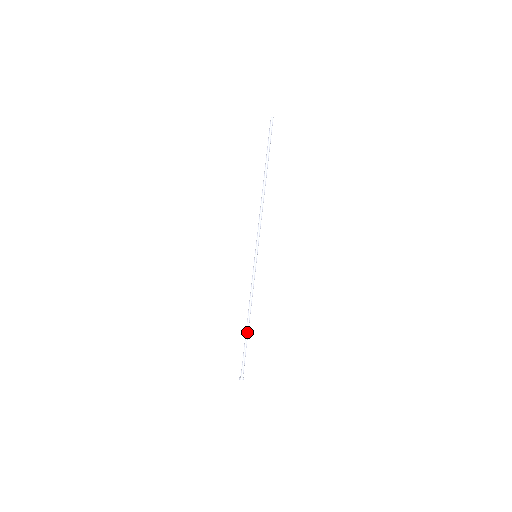
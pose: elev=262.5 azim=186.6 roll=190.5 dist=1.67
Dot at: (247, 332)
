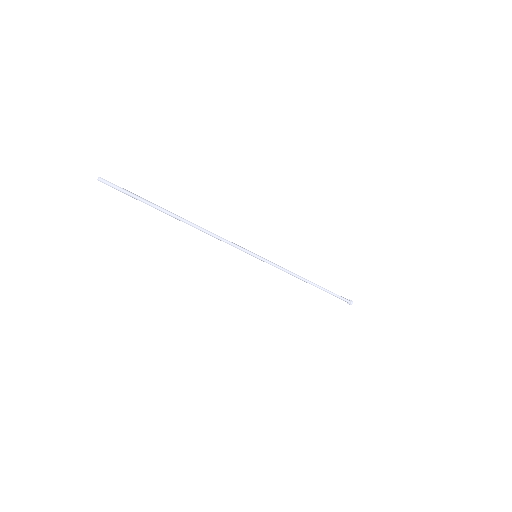
Dot at: occluded
